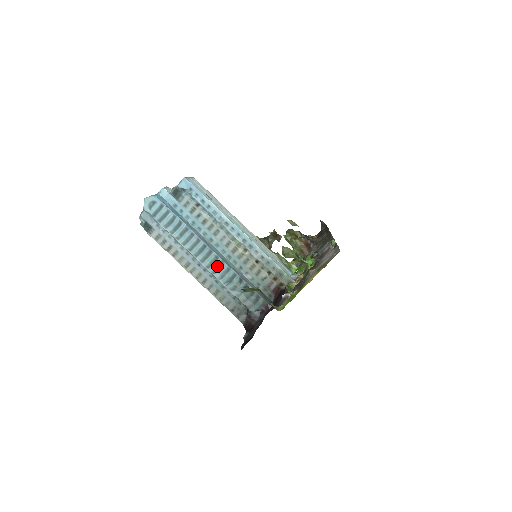
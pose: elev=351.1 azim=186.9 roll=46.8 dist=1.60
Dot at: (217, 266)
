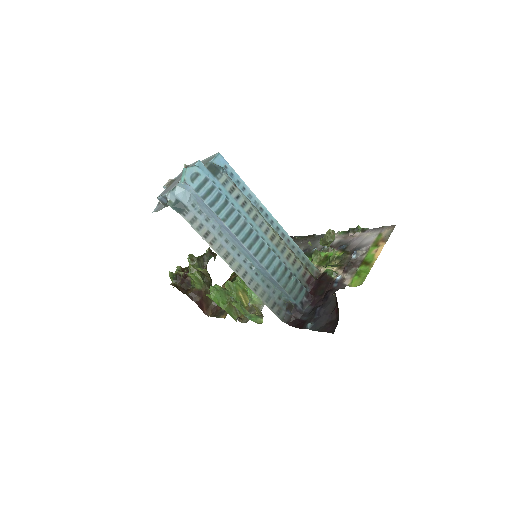
Dot at: (264, 254)
